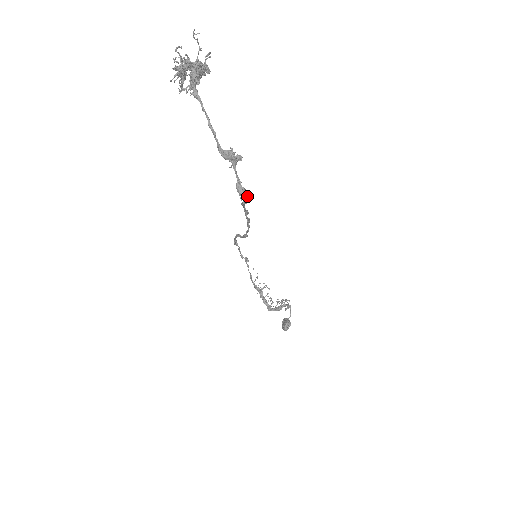
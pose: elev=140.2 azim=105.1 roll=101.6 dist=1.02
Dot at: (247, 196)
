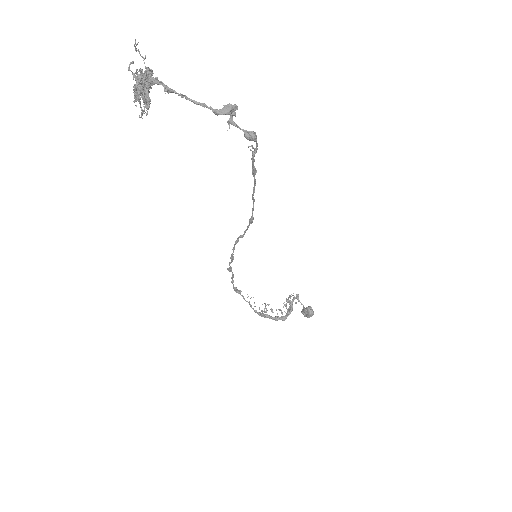
Dot at: (256, 140)
